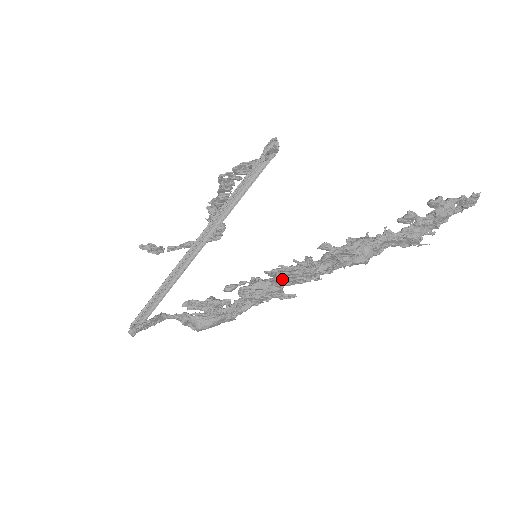
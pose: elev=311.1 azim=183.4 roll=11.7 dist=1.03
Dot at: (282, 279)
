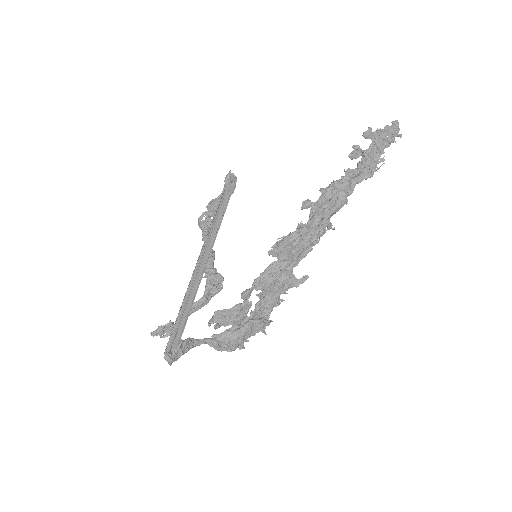
Dot at: (285, 247)
